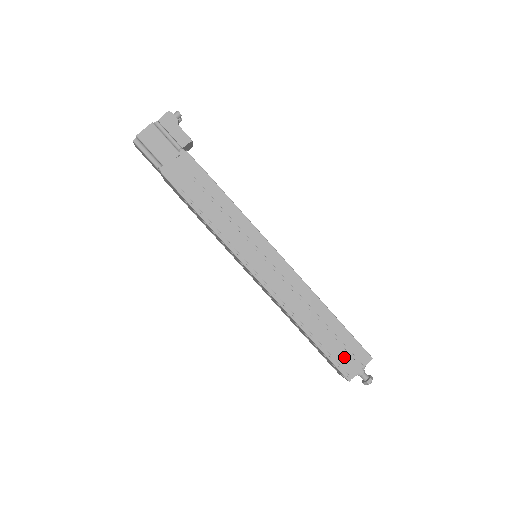
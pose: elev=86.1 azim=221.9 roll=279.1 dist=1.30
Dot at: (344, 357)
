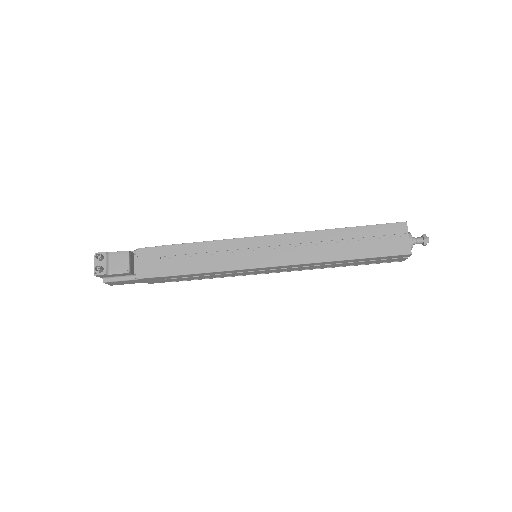
Dot at: (385, 261)
